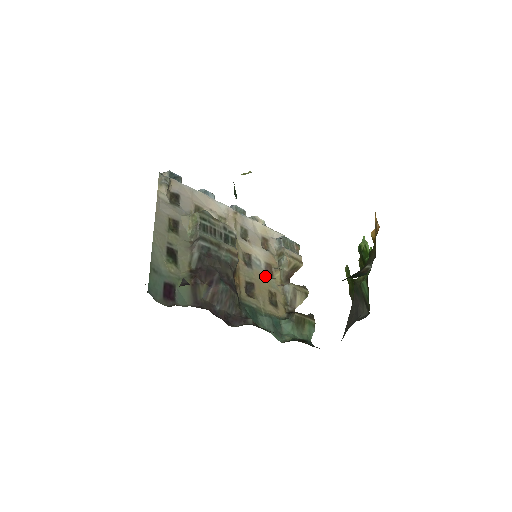
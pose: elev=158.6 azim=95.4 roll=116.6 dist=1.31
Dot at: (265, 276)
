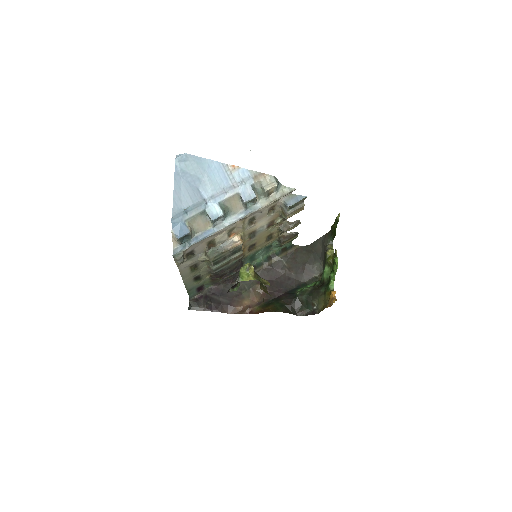
Dot at: (266, 231)
